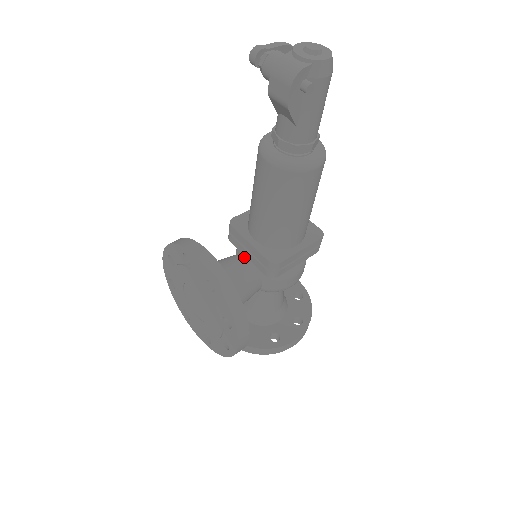
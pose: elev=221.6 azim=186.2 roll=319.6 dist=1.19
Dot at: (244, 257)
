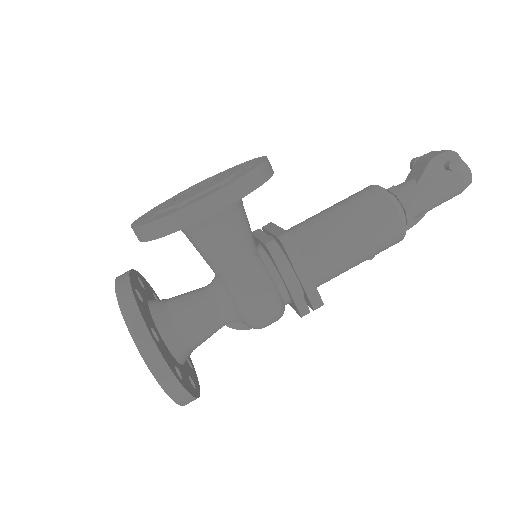
Dot at: occluded
